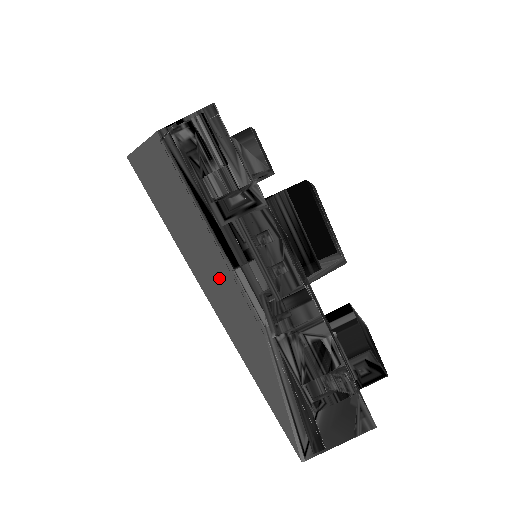
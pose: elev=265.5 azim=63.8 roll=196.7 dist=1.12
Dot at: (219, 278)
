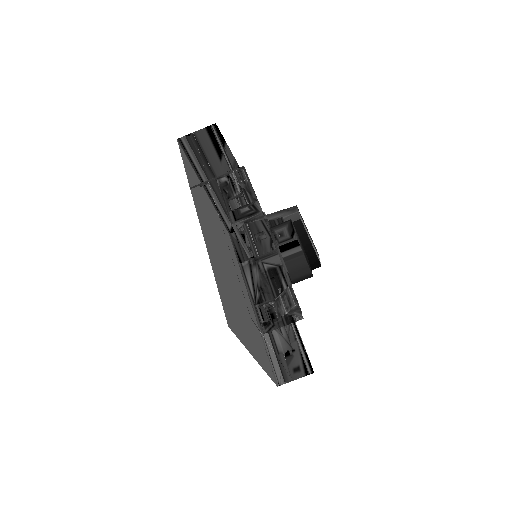
Dot at: (225, 260)
